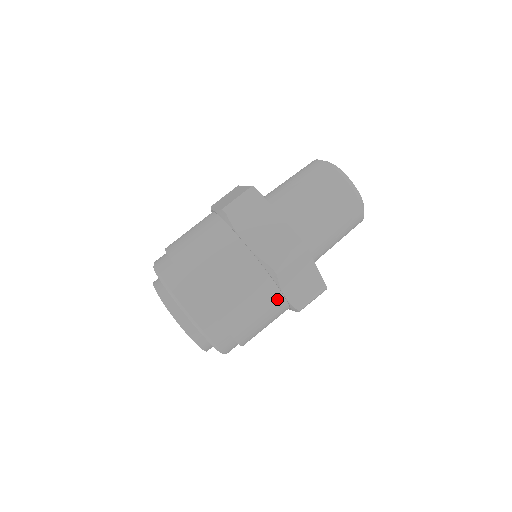
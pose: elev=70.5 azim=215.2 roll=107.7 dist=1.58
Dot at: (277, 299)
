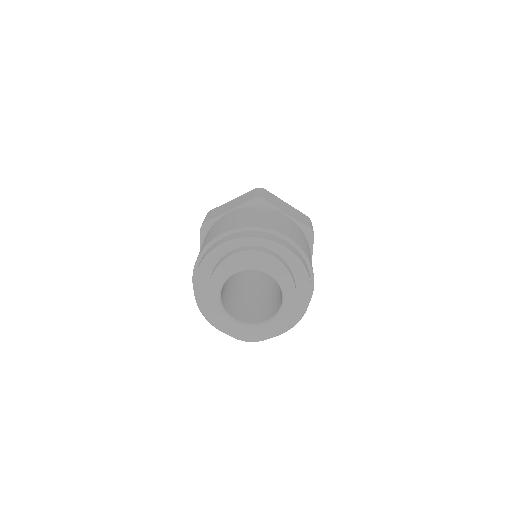
Dot at: (285, 217)
